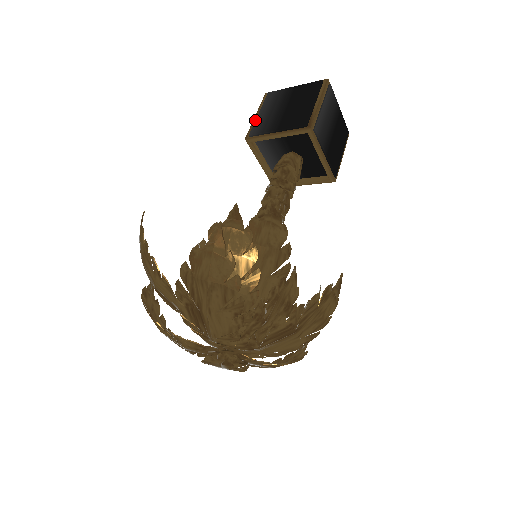
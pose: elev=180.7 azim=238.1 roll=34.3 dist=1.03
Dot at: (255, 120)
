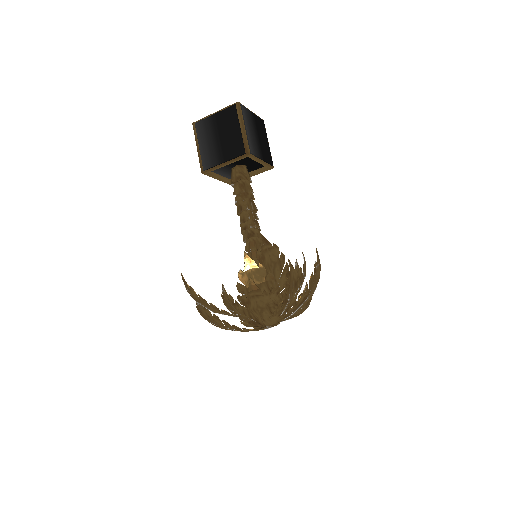
Dot at: (200, 154)
